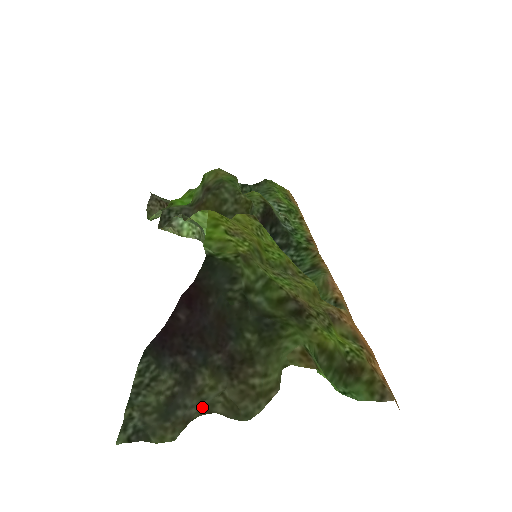
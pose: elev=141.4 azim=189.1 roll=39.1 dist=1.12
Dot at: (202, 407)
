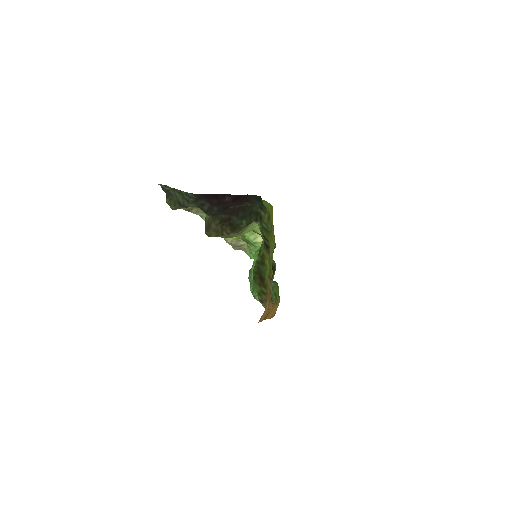
Dot at: (201, 212)
